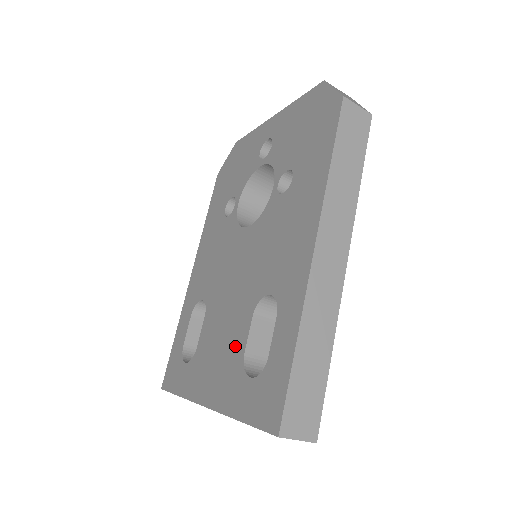
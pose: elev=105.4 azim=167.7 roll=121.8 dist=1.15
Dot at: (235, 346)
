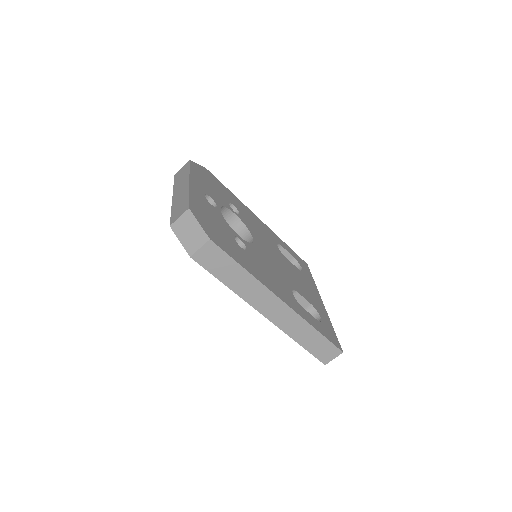
Dot at: occluded
